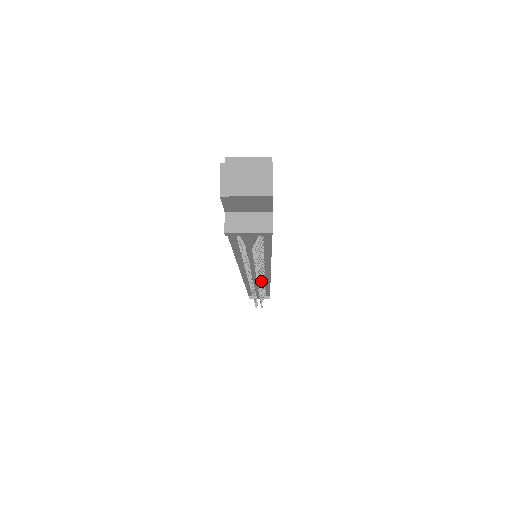
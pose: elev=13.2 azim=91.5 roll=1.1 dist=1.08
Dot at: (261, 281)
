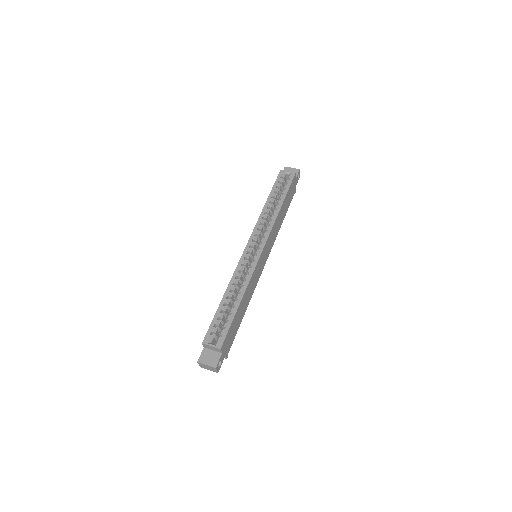
Dot at: occluded
